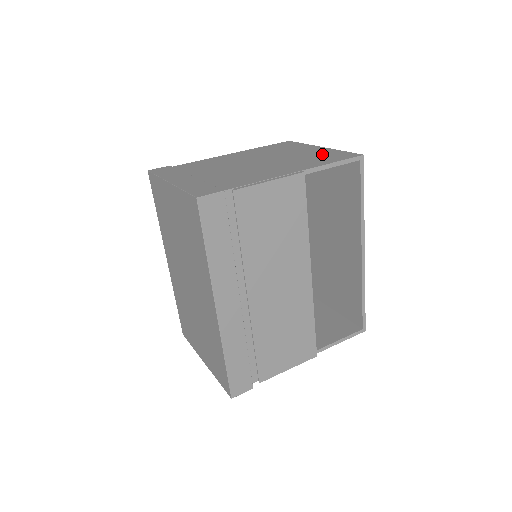
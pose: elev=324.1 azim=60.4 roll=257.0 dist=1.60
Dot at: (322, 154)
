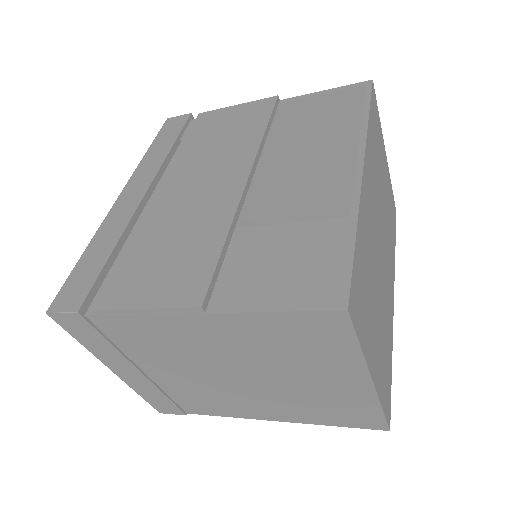
Dot at: (352, 128)
